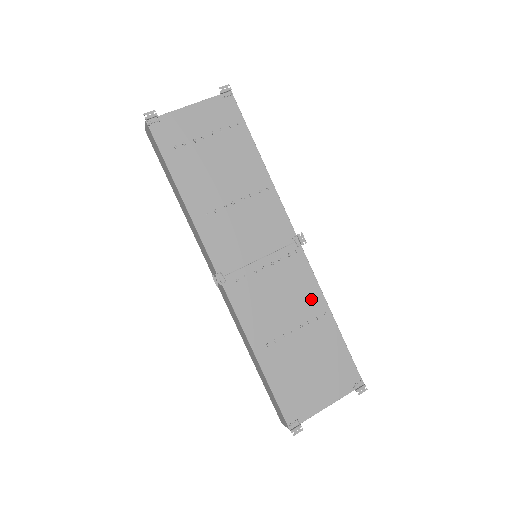
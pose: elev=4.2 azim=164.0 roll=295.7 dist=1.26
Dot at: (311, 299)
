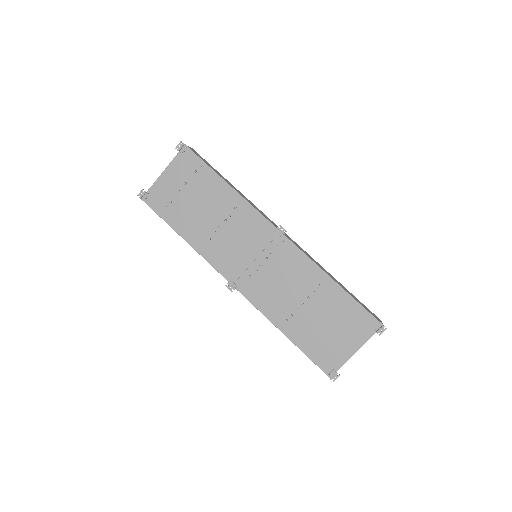
Dot at: (309, 273)
